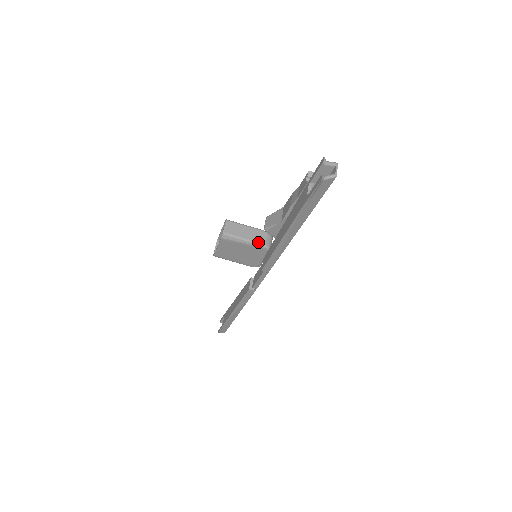
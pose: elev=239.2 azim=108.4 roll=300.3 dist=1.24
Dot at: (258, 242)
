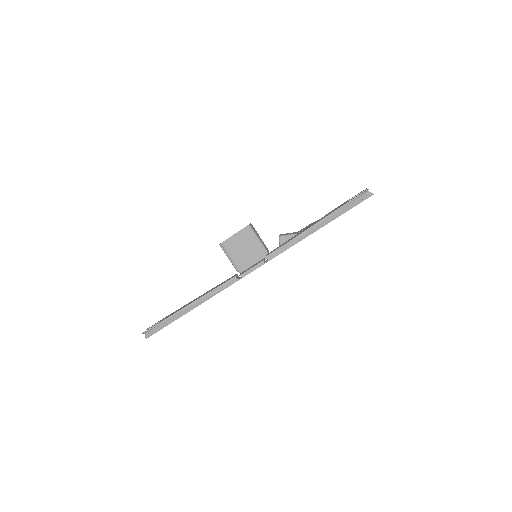
Dot at: (265, 247)
